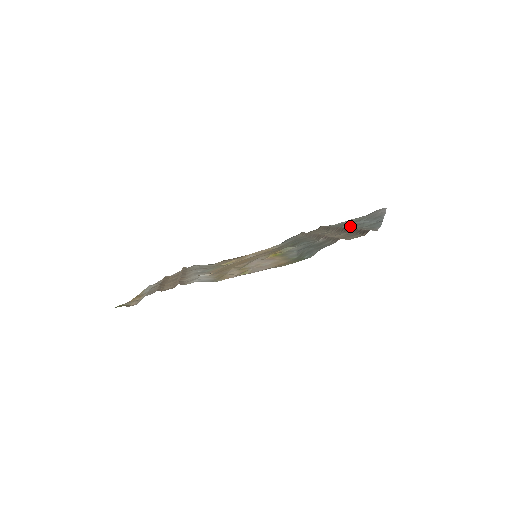
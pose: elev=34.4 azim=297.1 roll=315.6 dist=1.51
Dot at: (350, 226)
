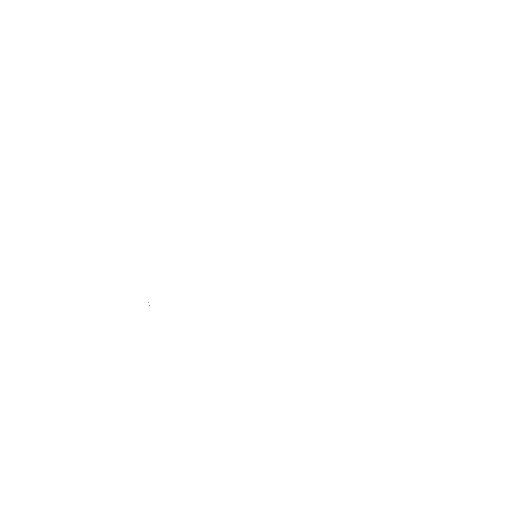
Dot at: occluded
